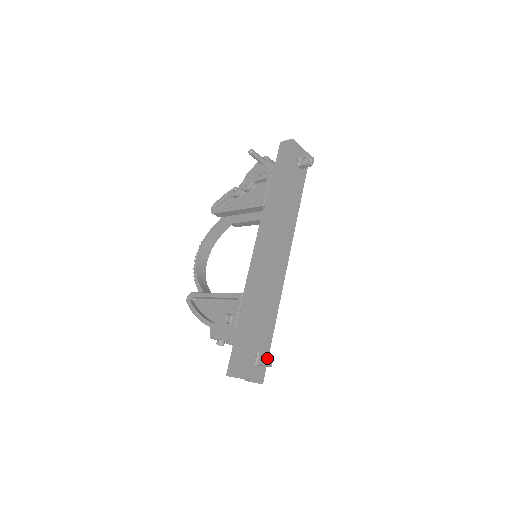
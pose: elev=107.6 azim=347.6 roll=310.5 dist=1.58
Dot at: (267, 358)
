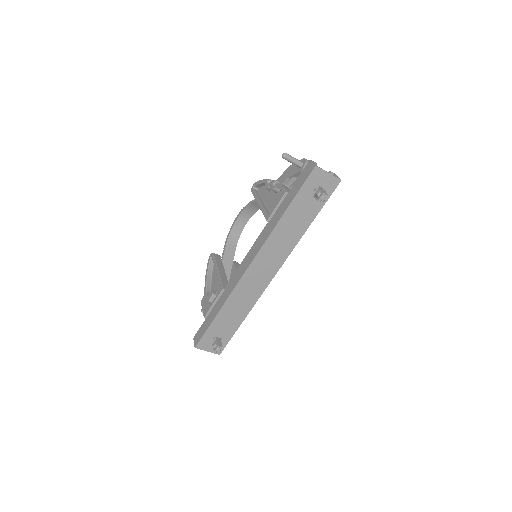
Dot at: (216, 346)
